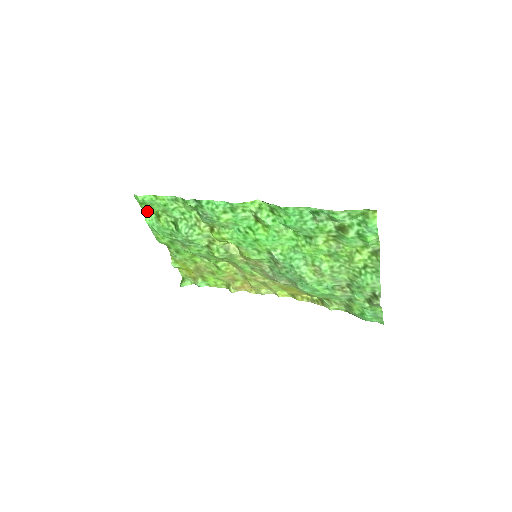
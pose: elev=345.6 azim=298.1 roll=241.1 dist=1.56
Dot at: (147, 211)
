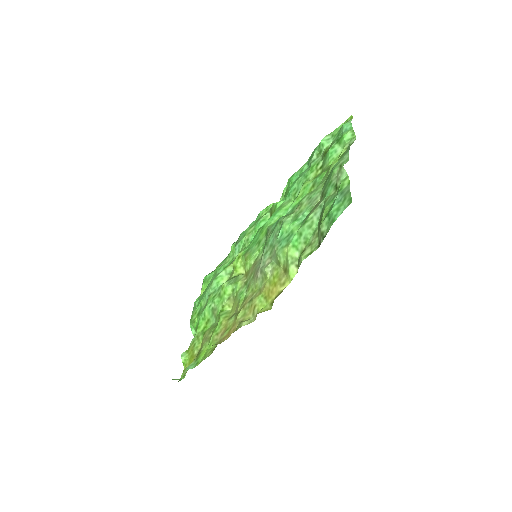
Dot at: occluded
